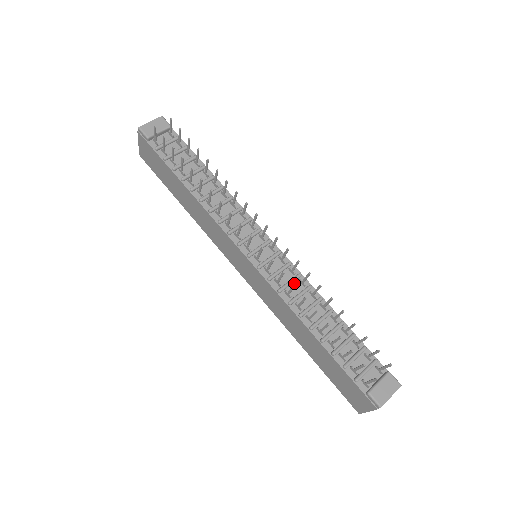
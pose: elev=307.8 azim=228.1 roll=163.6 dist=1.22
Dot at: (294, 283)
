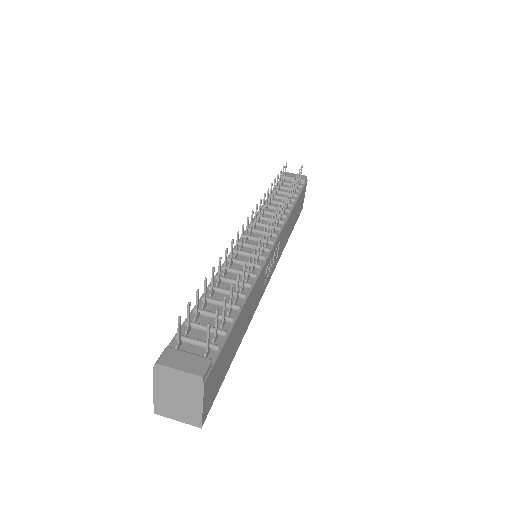
Dot at: (247, 266)
